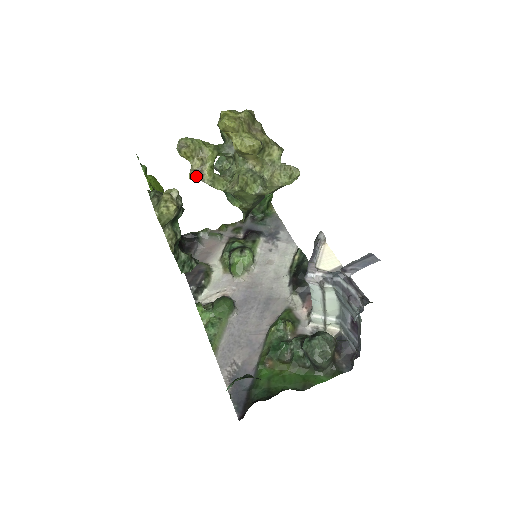
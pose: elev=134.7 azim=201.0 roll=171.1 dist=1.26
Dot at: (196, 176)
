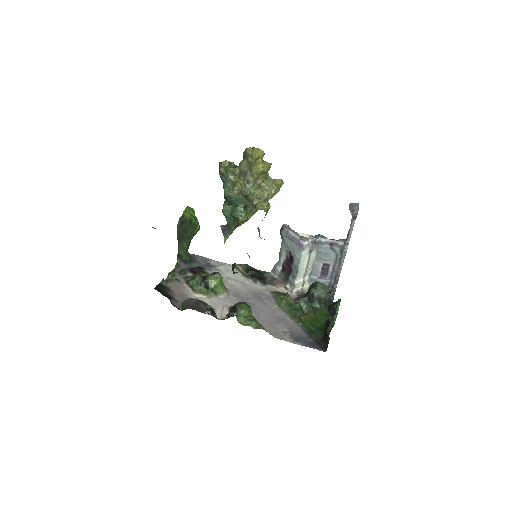
Dot at: (244, 194)
